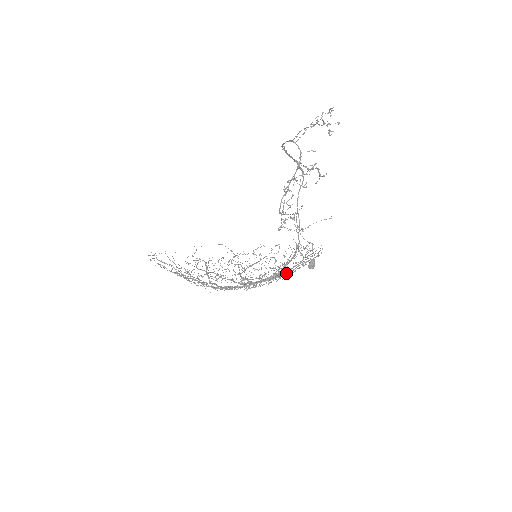
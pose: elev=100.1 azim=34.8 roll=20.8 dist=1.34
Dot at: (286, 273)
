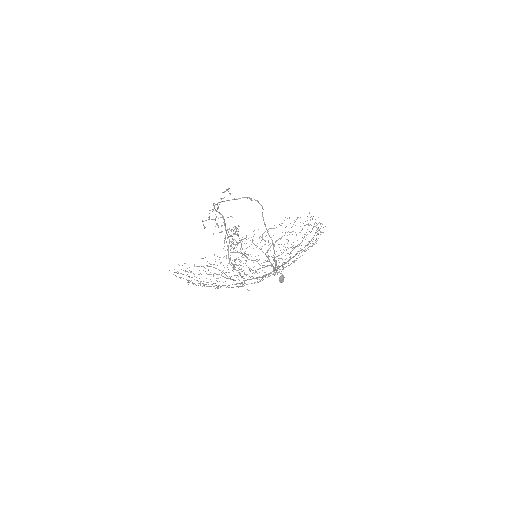
Dot at: (277, 273)
